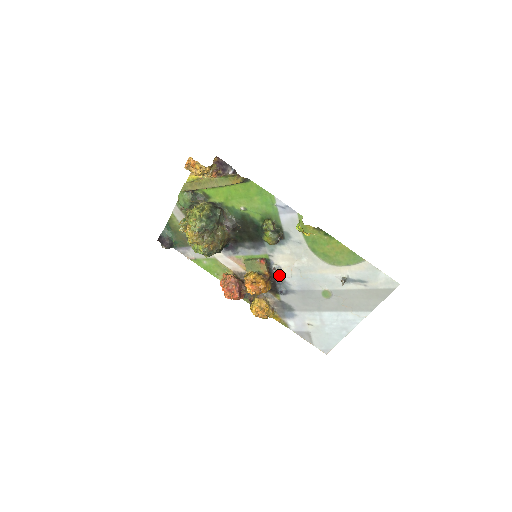
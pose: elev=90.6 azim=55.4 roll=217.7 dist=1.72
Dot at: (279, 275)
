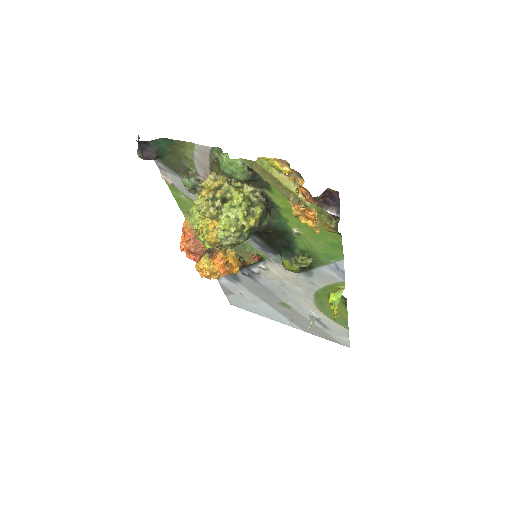
Dot at: (258, 269)
